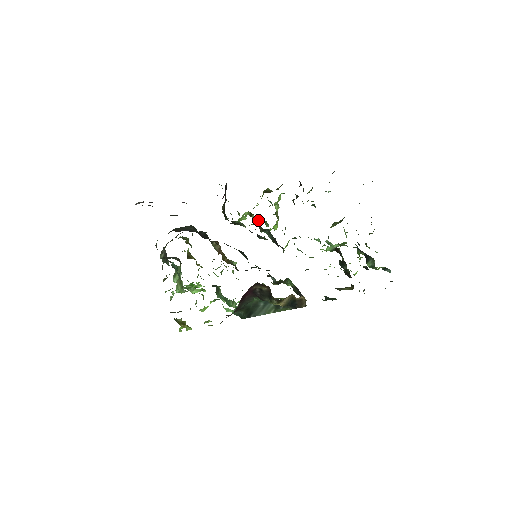
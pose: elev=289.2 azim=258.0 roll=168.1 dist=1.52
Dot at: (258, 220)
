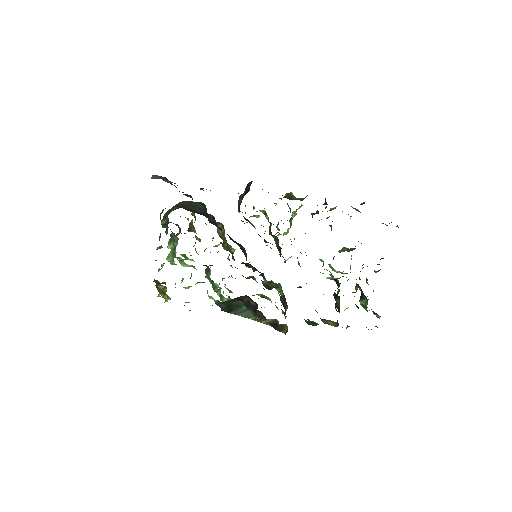
Dot at: (270, 222)
